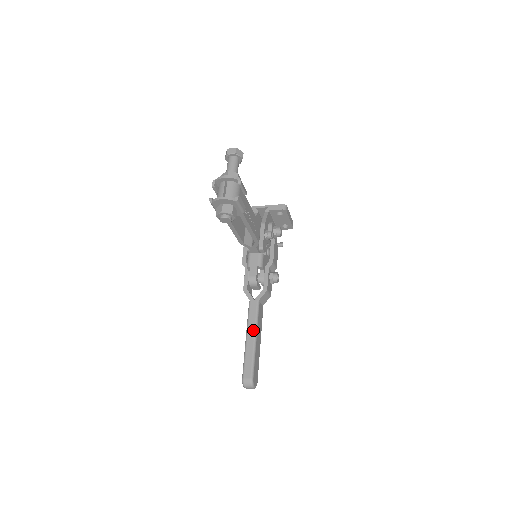
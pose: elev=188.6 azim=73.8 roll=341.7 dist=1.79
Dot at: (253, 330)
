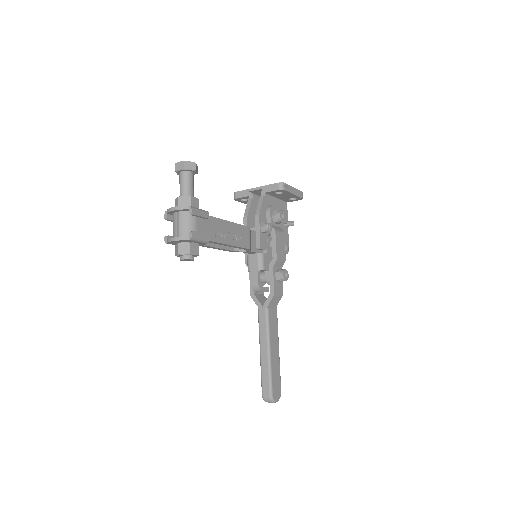
Dot at: (265, 342)
